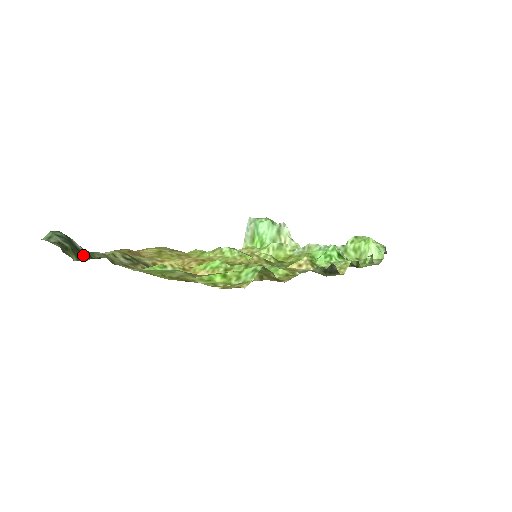
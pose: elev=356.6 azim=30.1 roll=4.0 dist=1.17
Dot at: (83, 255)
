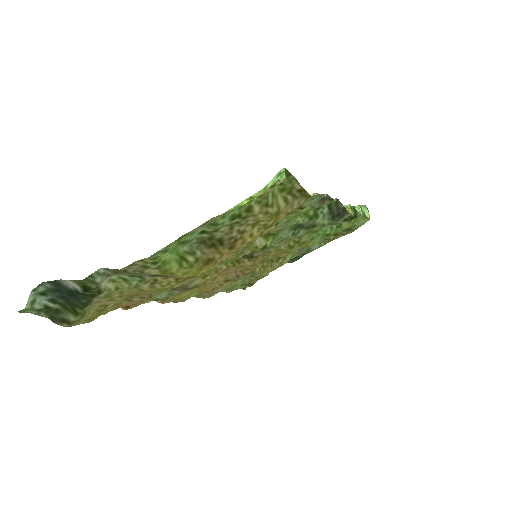
Dot at: (80, 299)
